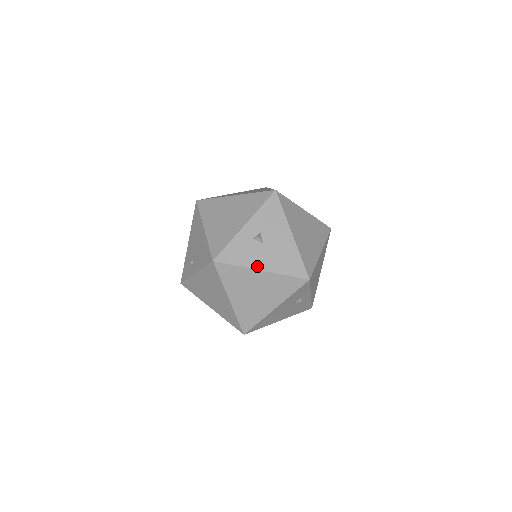
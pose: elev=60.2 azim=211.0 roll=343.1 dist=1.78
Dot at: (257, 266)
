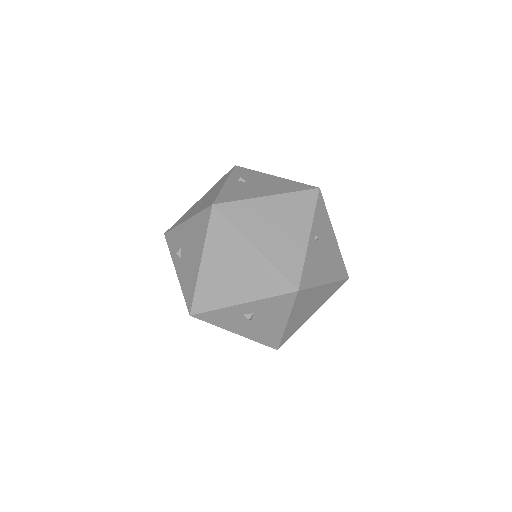
Dot at: (233, 330)
